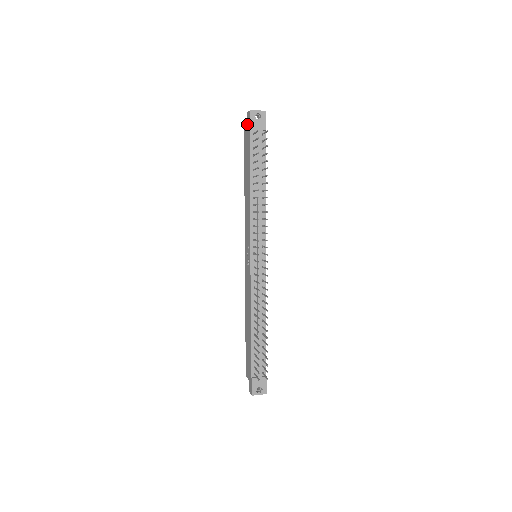
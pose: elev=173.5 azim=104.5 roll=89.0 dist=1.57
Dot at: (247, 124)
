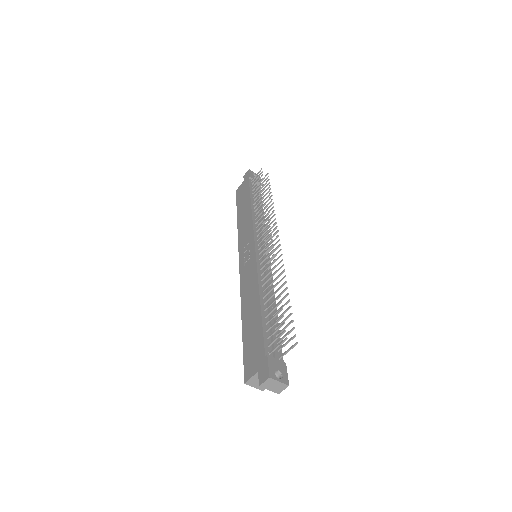
Dot at: (243, 181)
